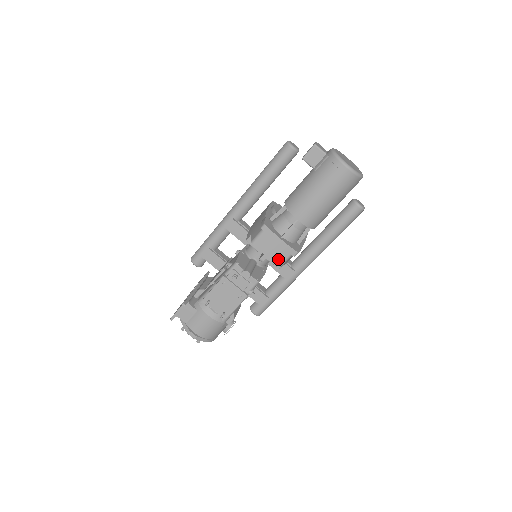
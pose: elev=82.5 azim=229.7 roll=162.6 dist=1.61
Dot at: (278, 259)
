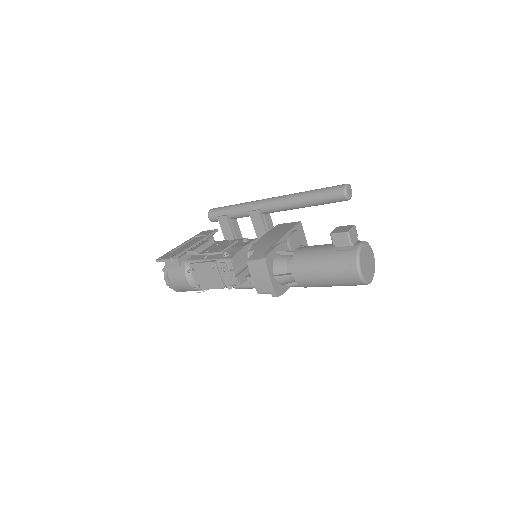
Dot at: (260, 288)
